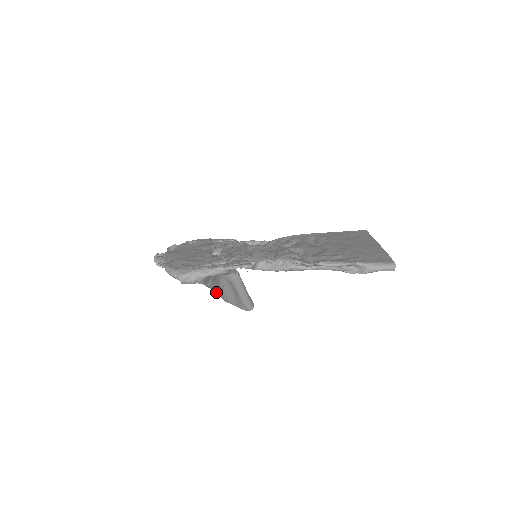
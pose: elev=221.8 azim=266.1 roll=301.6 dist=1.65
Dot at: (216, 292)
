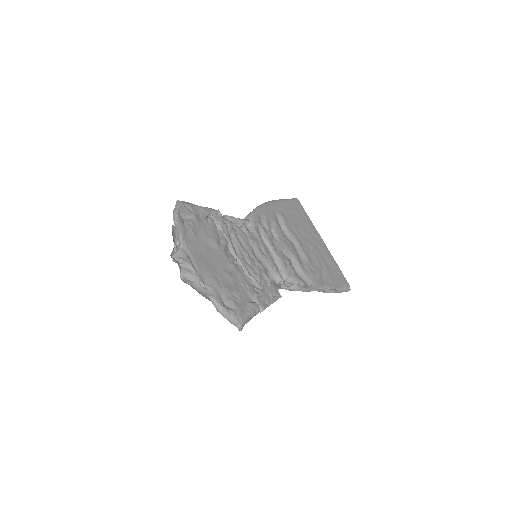
Dot at: occluded
